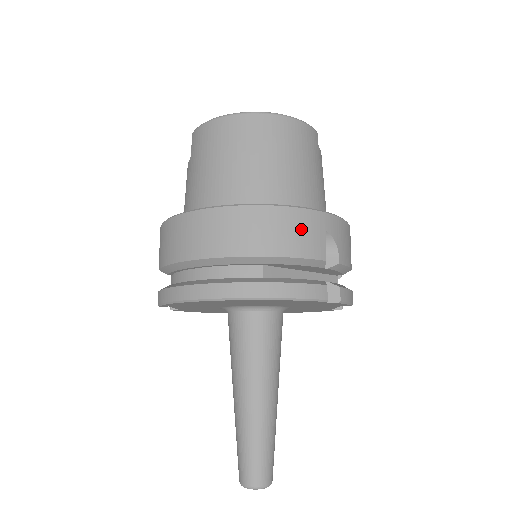
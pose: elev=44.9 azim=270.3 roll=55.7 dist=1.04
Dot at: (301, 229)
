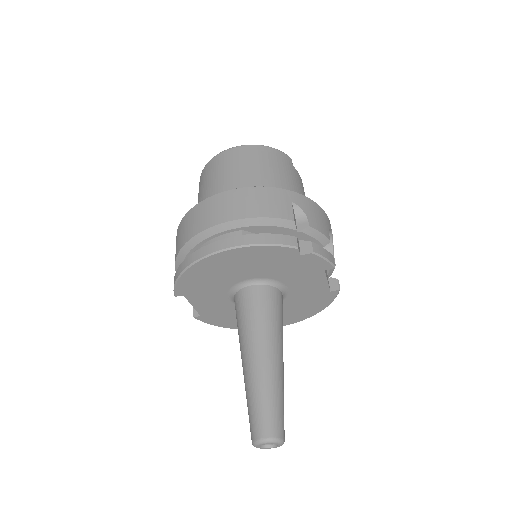
Dot at: (269, 199)
